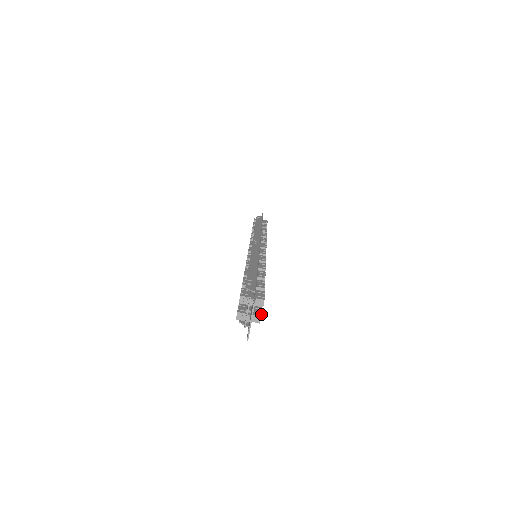
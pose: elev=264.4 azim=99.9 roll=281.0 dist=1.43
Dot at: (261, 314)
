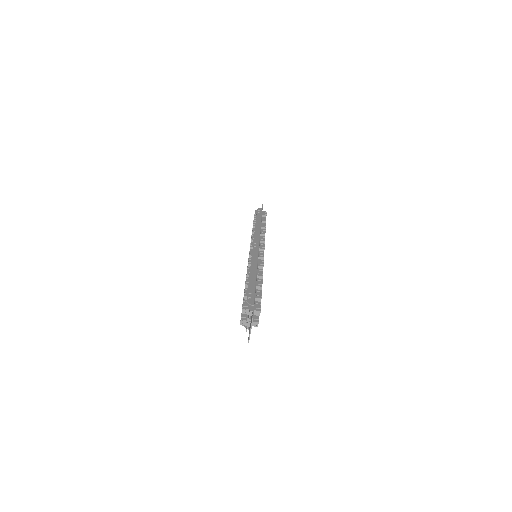
Dot at: (258, 320)
